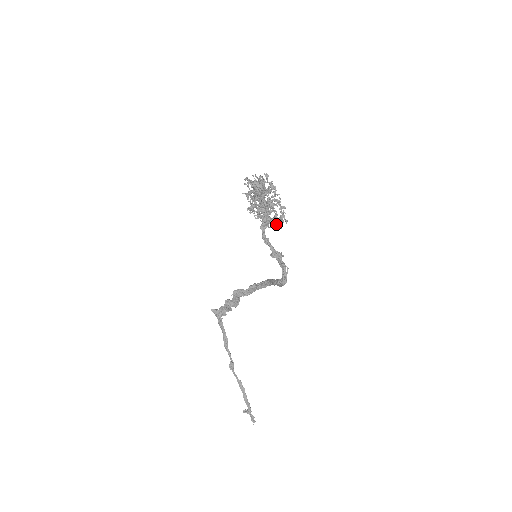
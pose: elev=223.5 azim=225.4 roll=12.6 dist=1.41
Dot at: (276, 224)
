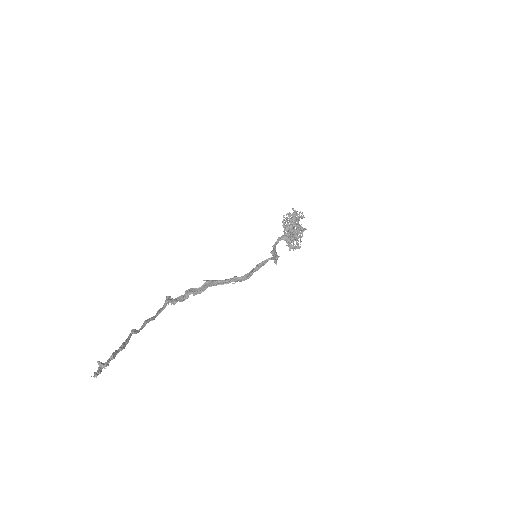
Dot at: (290, 242)
